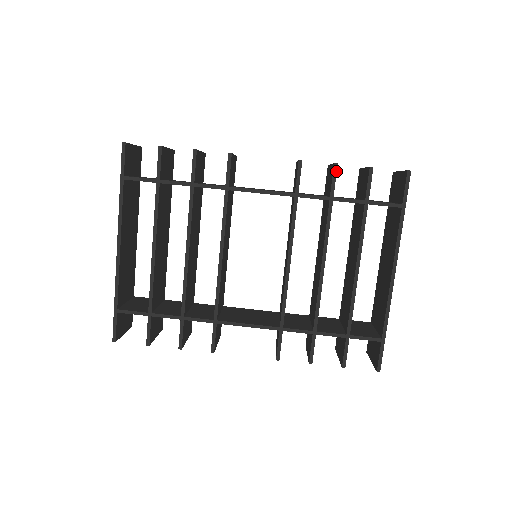
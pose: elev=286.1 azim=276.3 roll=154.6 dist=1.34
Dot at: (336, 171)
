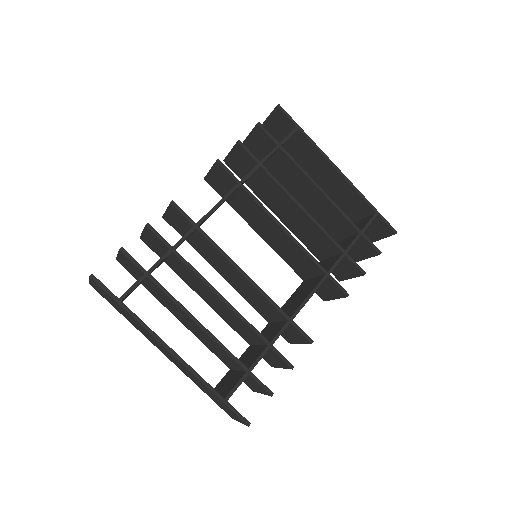
Dot at: (243, 145)
